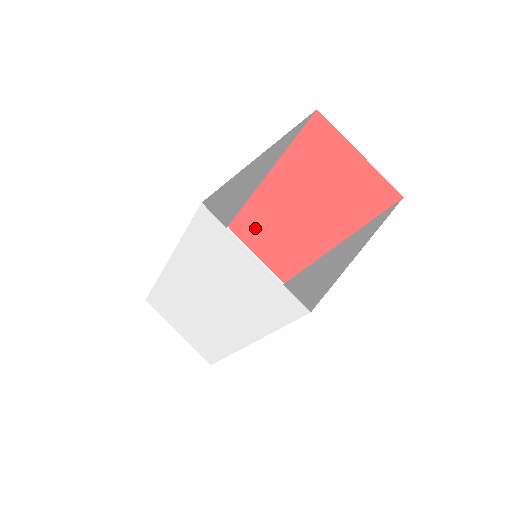
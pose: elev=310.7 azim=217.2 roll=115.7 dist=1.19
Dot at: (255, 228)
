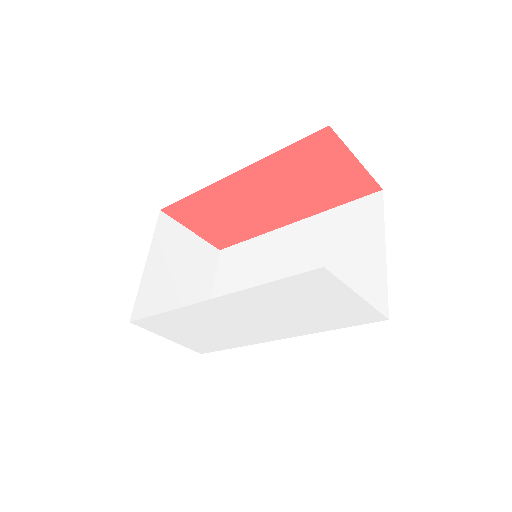
Dot at: (201, 211)
